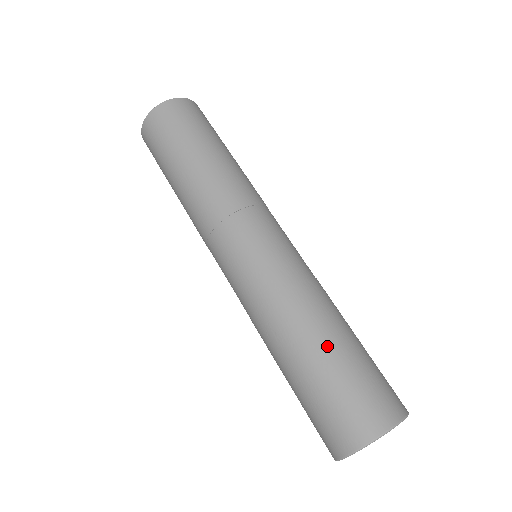
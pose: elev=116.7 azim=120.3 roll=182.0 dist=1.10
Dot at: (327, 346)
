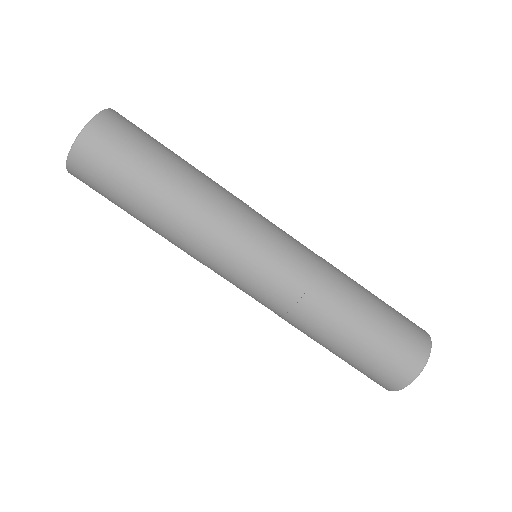
Dot at: (348, 339)
